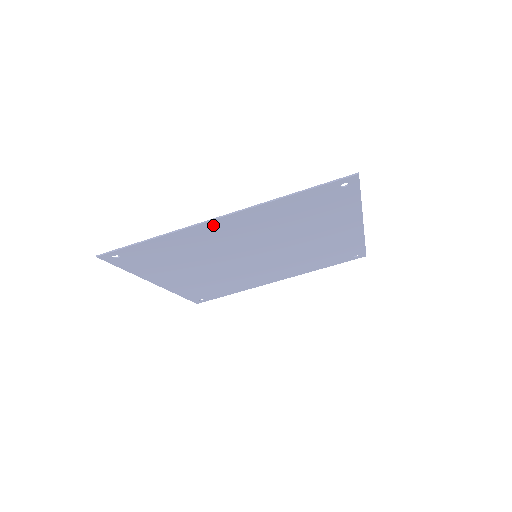
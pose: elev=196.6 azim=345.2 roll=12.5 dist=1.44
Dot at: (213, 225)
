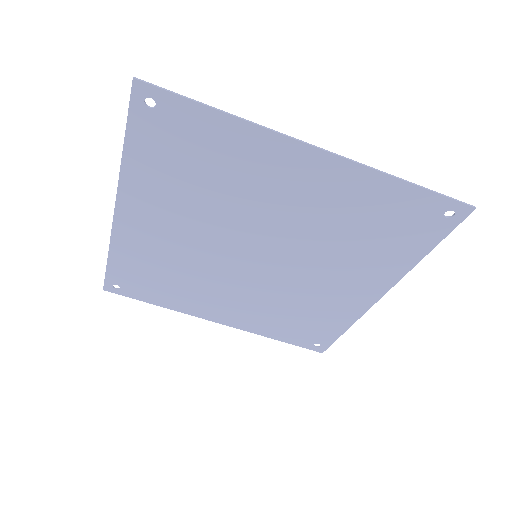
Dot at: (296, 154)
